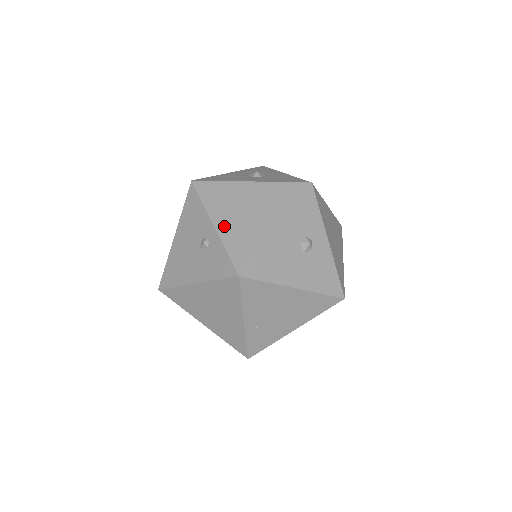
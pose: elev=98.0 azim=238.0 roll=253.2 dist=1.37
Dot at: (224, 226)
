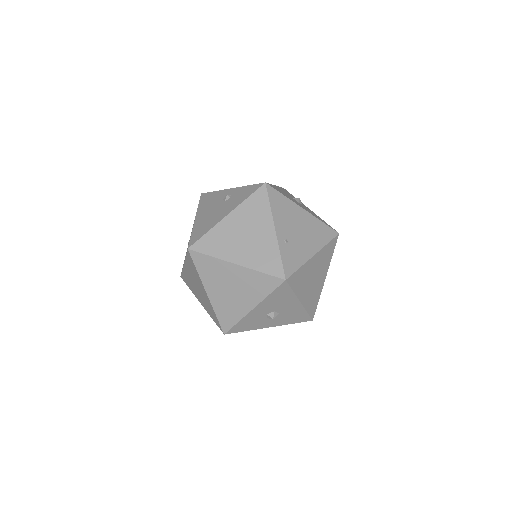
Dot at: occluded
